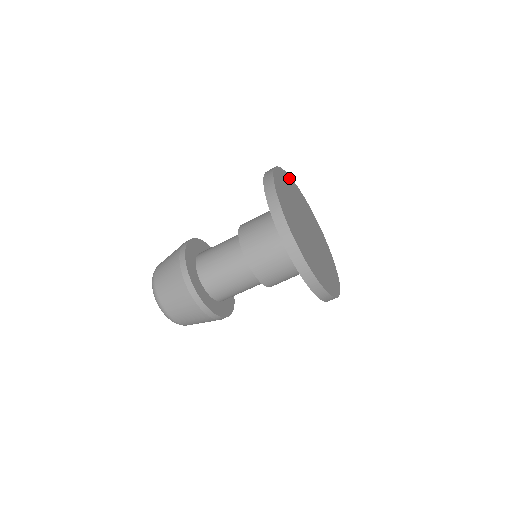
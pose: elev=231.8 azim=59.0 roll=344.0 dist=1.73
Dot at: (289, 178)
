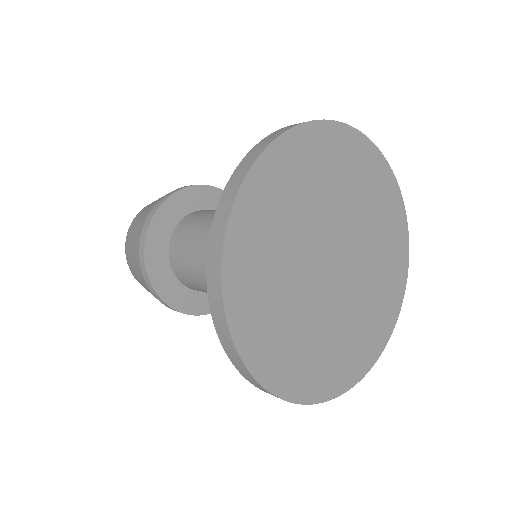
Dot at: (252, 188)
